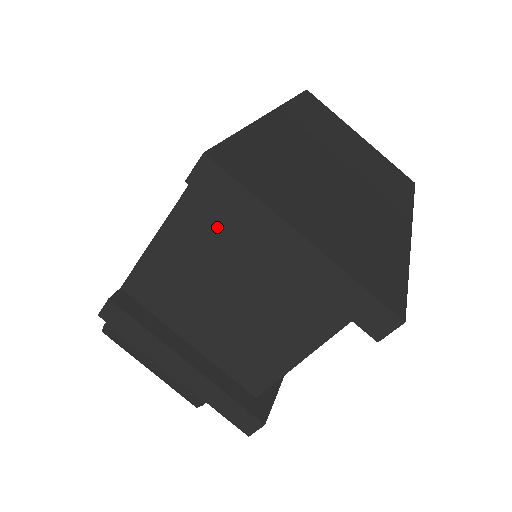
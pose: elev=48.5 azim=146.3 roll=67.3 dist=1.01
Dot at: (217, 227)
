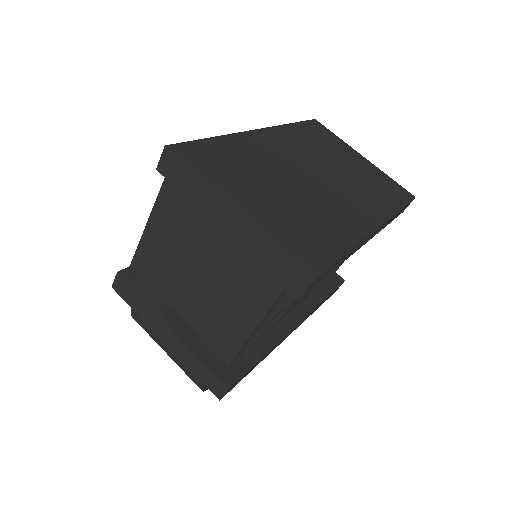
Dot at: (186, 209)
